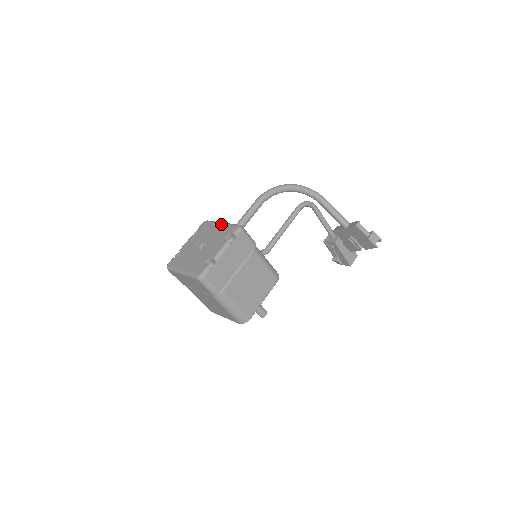
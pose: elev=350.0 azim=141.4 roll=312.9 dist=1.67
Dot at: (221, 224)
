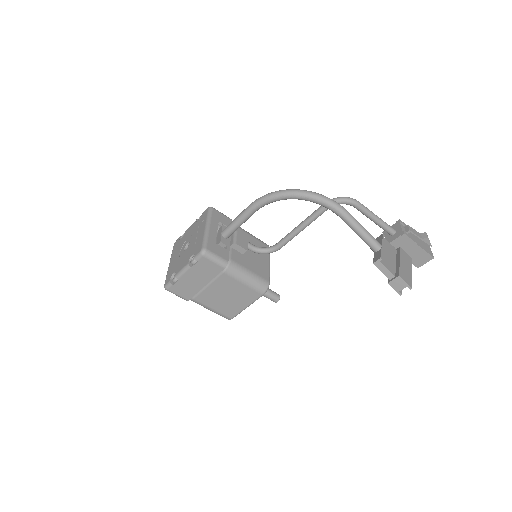
Dot at: (203, 230)
